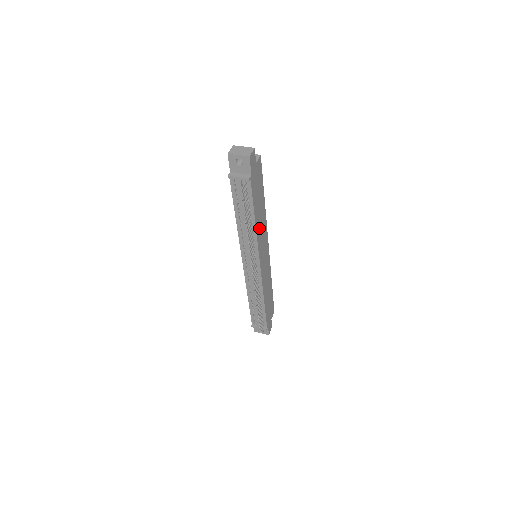
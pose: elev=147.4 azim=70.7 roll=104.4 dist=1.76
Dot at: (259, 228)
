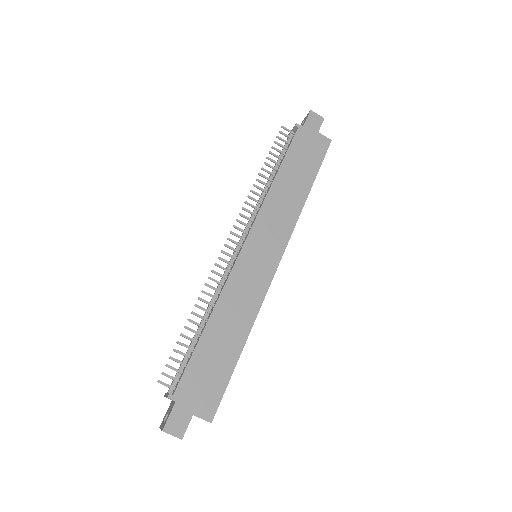
Dot at: (278, 198)
